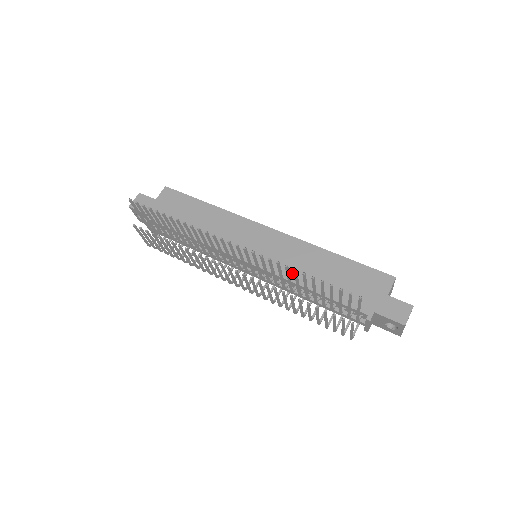
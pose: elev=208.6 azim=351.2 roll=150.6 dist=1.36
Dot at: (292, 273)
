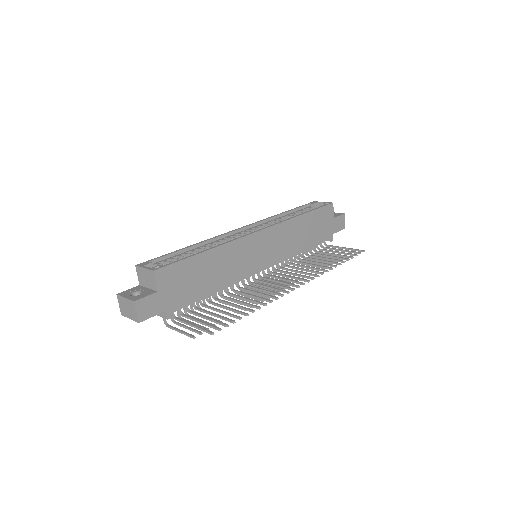
Dot at: (291, 251)
